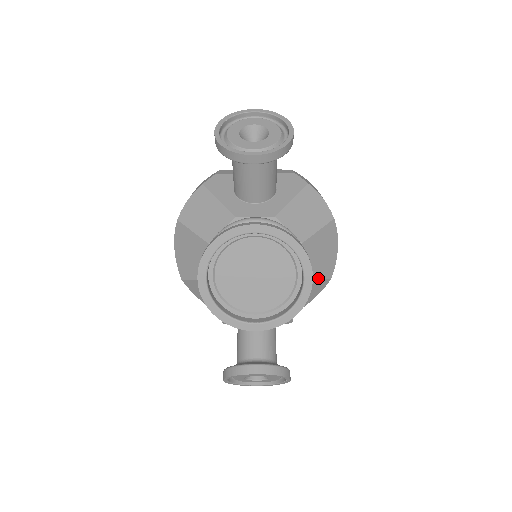
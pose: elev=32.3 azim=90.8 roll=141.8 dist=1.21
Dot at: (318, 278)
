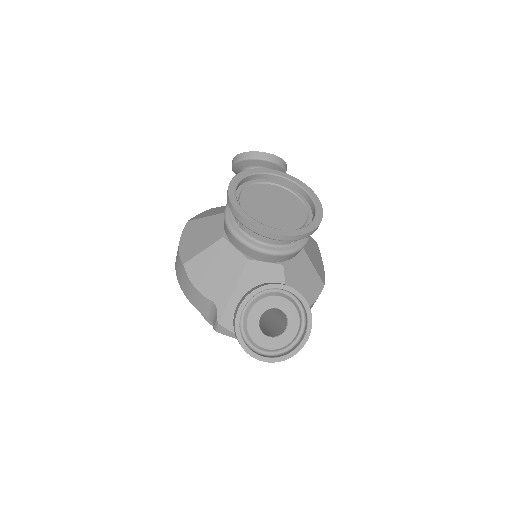
Dot at: (315, 269)
